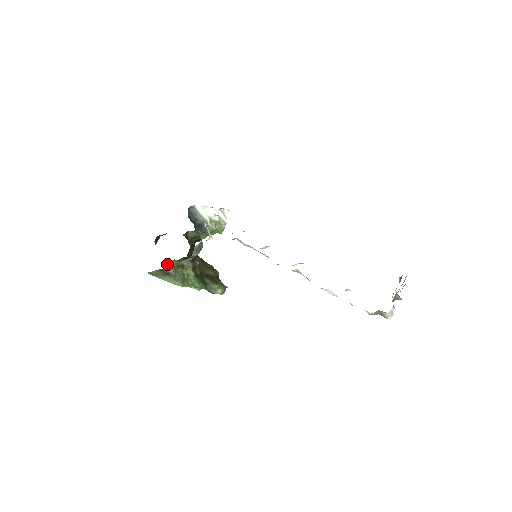
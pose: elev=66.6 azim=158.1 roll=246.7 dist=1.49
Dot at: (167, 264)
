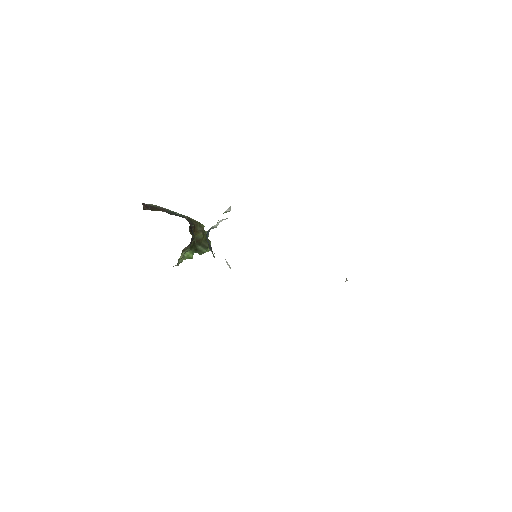
Dot at: (175, 265)
